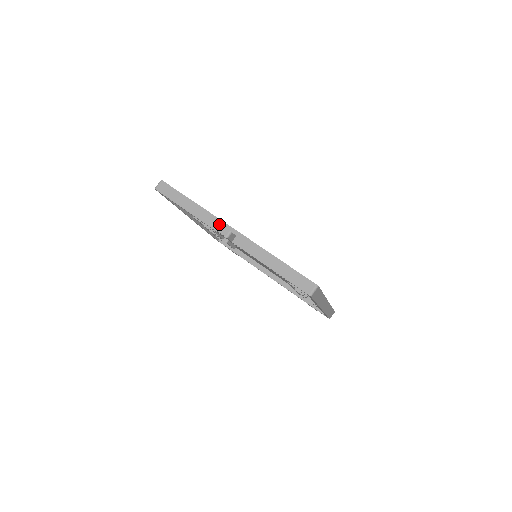
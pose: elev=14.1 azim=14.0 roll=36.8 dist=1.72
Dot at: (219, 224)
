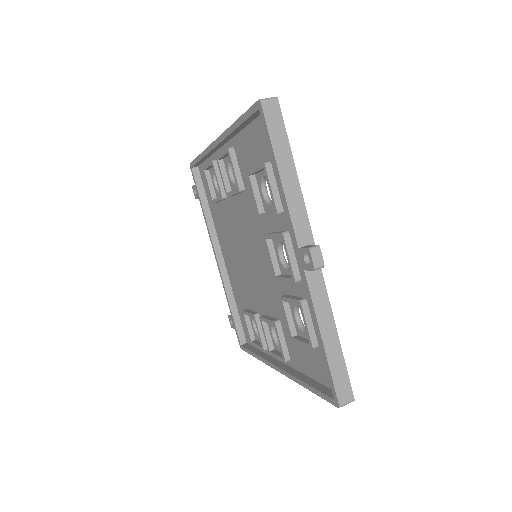
Dot at: (306, 233)
